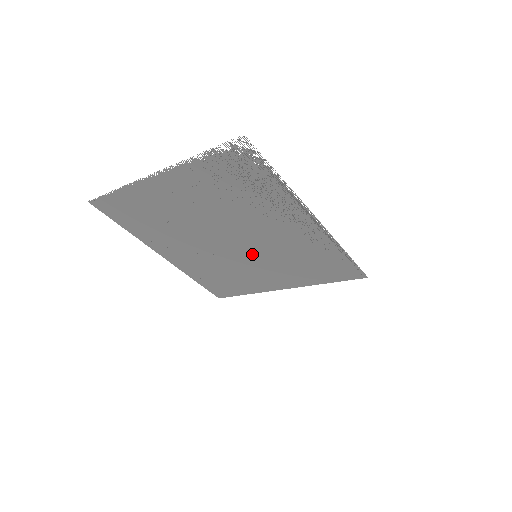
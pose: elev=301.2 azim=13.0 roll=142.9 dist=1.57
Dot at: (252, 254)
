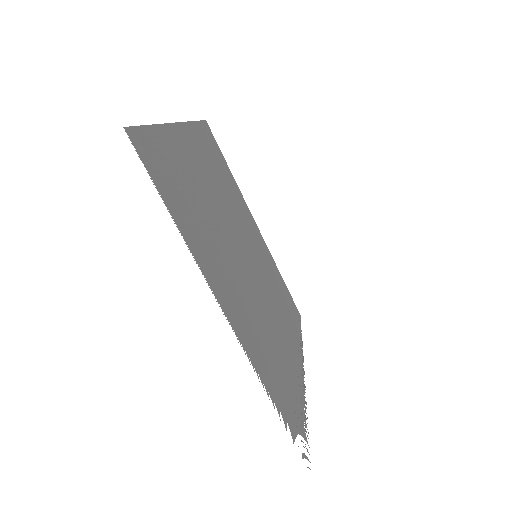
Dot at: (255, 255)
